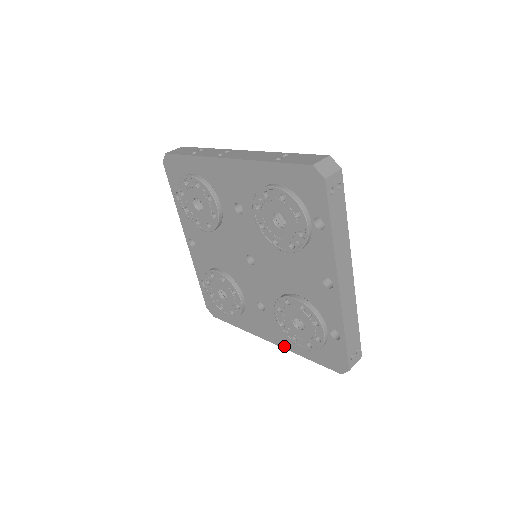
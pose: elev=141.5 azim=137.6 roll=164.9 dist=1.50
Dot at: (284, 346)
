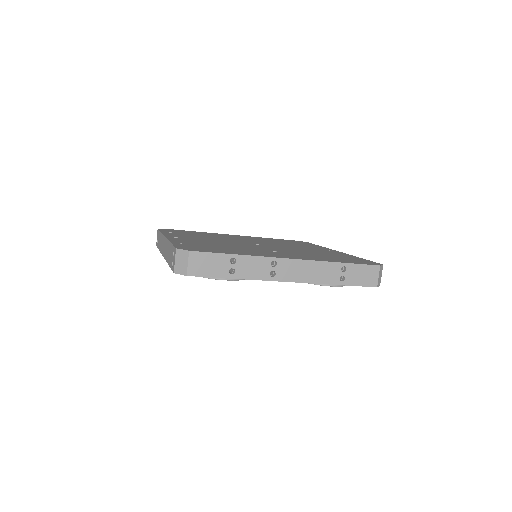
Dot at: occluded
